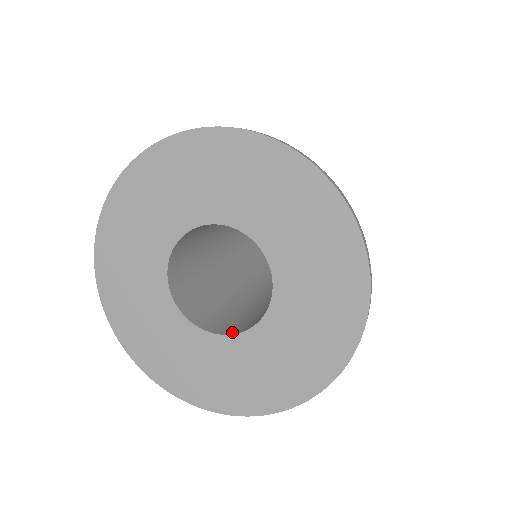
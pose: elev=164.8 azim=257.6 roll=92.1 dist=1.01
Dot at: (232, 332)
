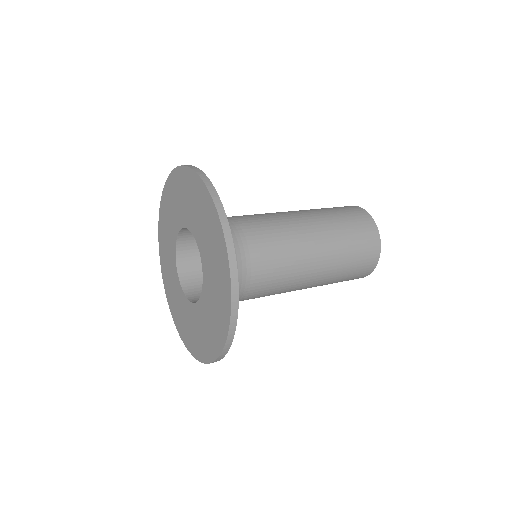
Dot at: occluded
